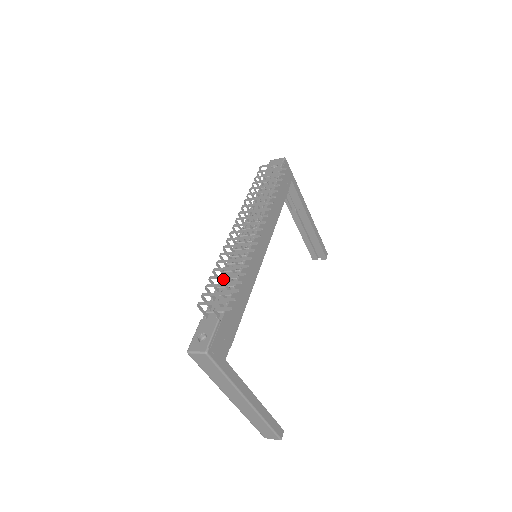
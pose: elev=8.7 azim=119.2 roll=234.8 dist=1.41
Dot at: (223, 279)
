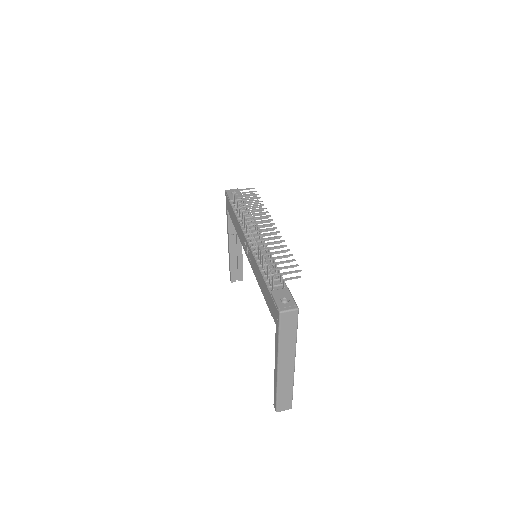
Dot at: (263, 265)
